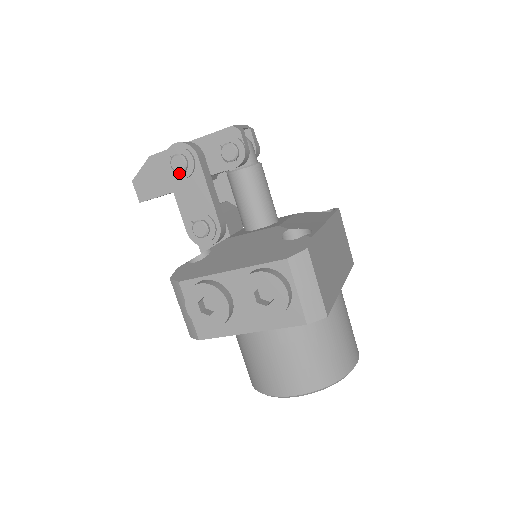
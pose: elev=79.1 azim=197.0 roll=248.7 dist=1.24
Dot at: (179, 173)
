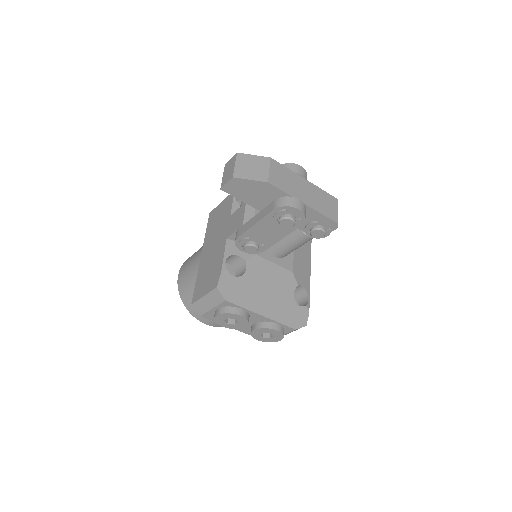
Dot at: (278, 219)
